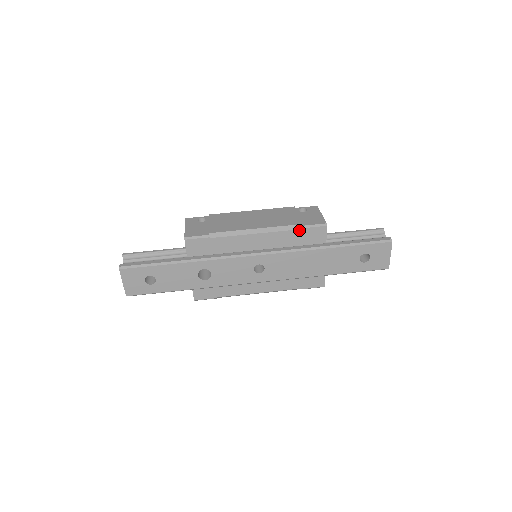
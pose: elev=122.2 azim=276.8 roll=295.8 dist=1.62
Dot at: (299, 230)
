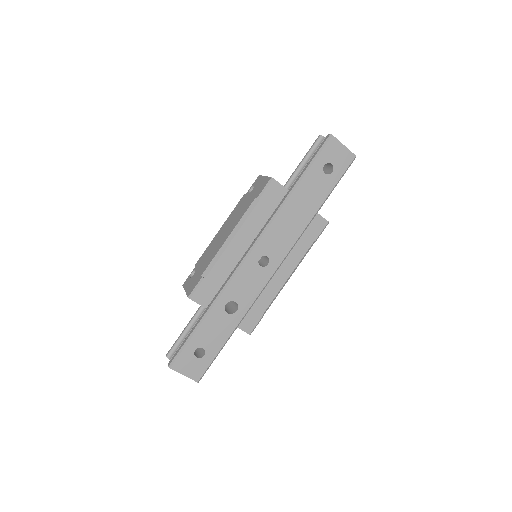
Dot at: (258, 204)
